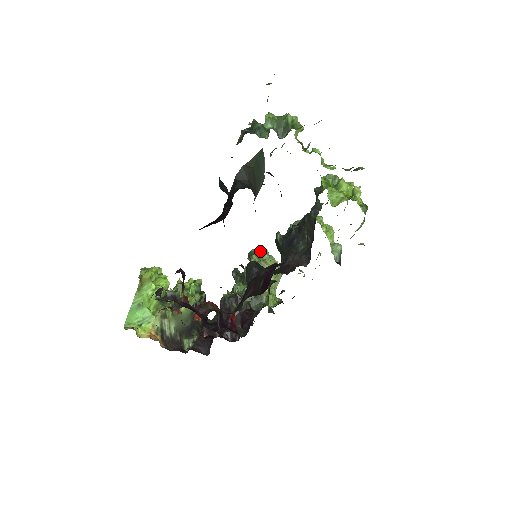
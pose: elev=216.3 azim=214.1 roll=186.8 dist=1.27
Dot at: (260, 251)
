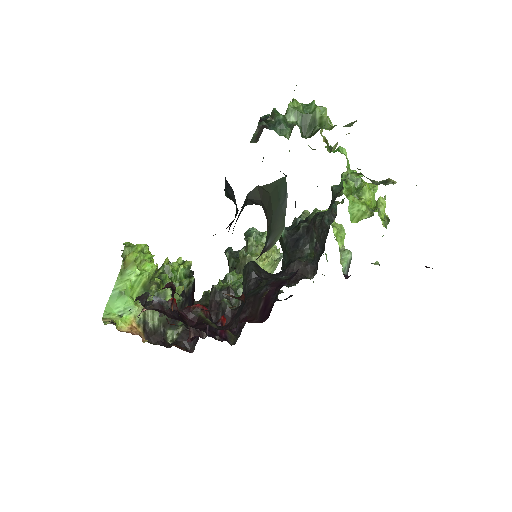
Dot at: (259, 232)
